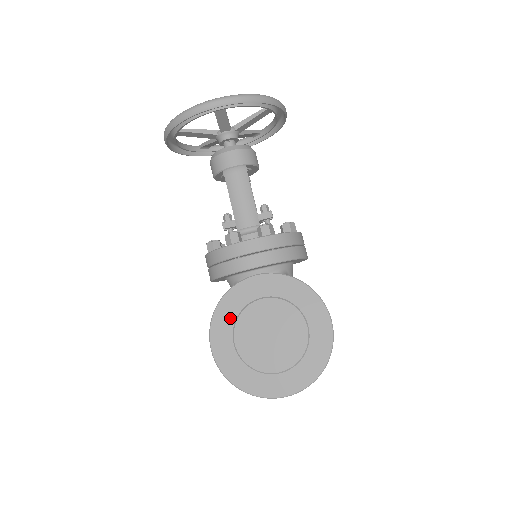
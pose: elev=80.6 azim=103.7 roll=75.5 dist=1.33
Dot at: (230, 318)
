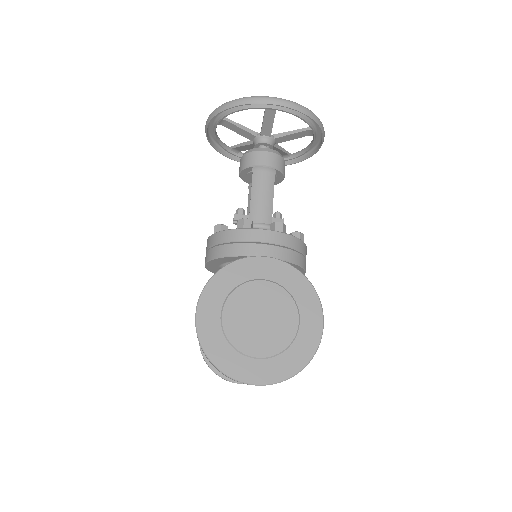
Dot at: (225, 289)
